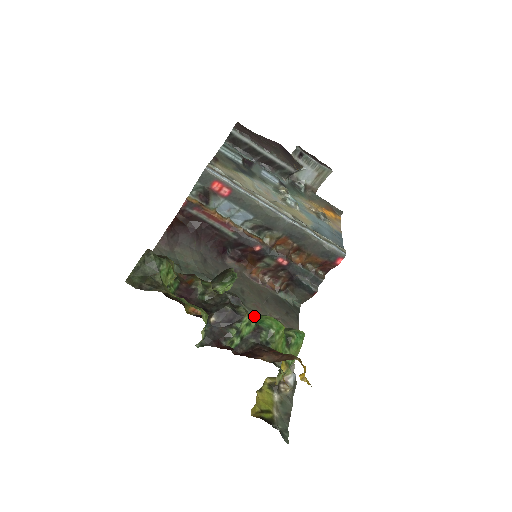
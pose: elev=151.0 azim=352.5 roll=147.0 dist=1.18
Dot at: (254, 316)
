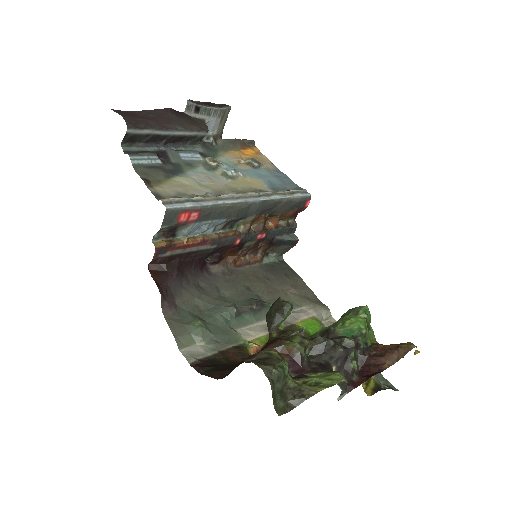
Dot at: (339, 330)
